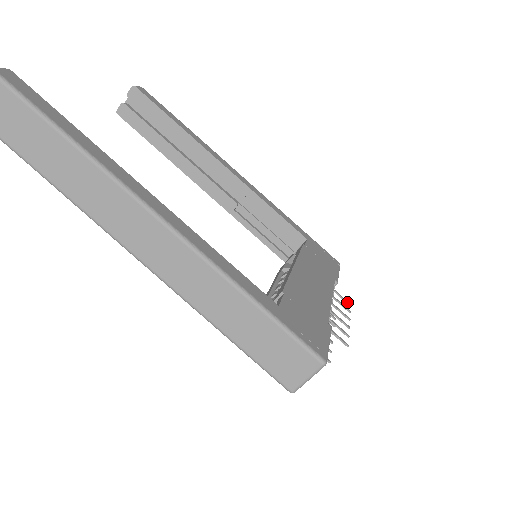
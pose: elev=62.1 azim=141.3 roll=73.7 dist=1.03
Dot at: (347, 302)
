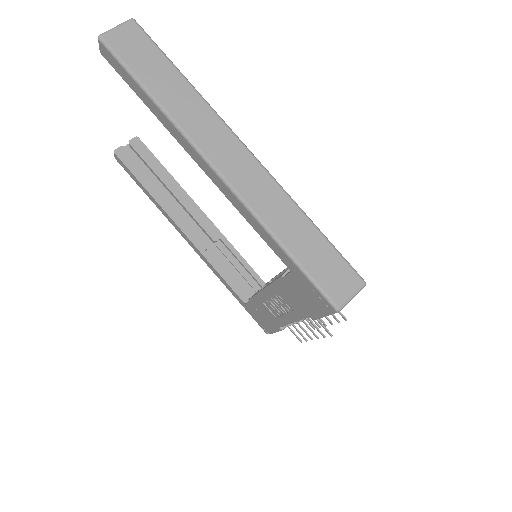
Dot at: (312, 325)
